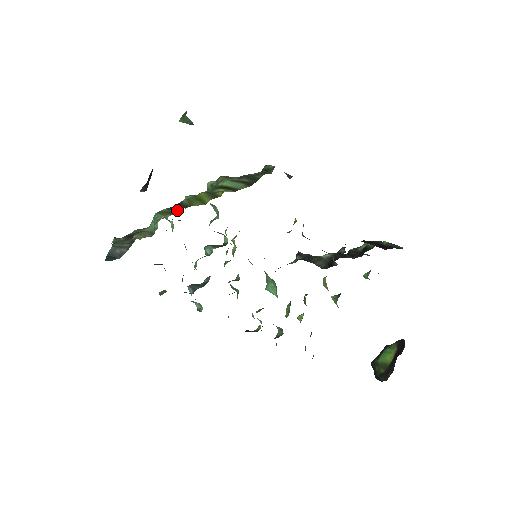
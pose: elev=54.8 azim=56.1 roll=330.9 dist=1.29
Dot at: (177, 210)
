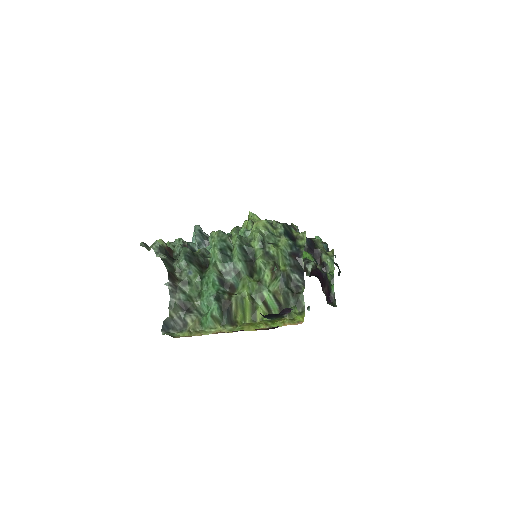
Dot at: (225, 287)
